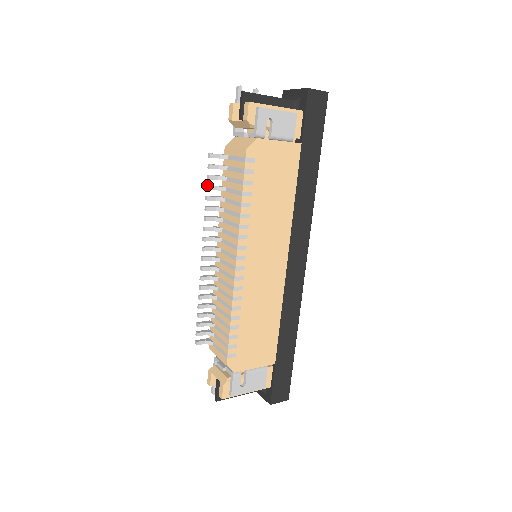
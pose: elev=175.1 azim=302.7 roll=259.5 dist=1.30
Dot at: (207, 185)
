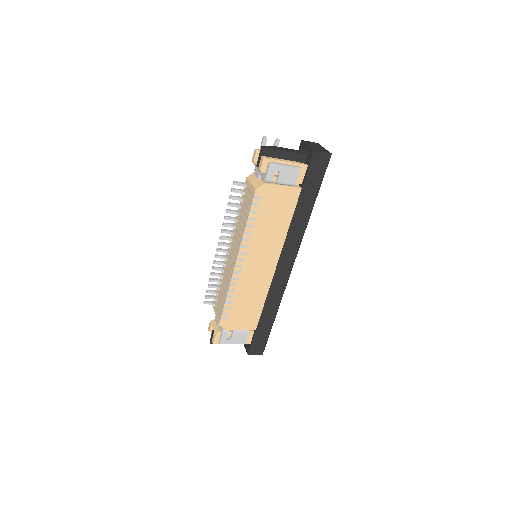
Dot at: (229, 202)
